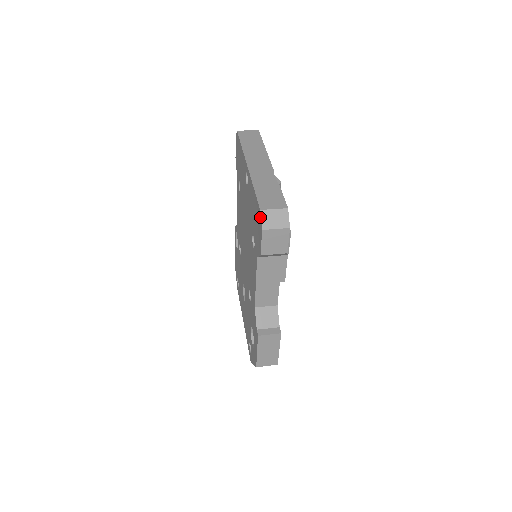
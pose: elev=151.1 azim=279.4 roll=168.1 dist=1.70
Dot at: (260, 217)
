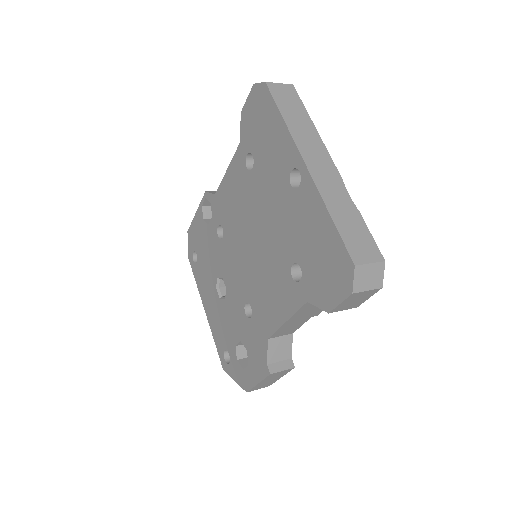
Dot at: (351, 274)
